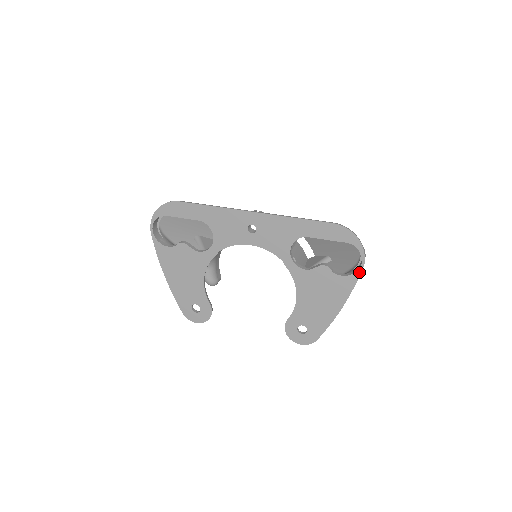
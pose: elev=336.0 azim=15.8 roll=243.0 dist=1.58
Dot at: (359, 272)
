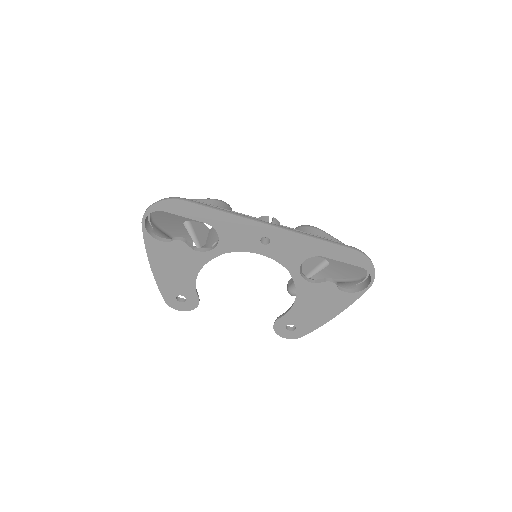
Dot at: (363, 292)
